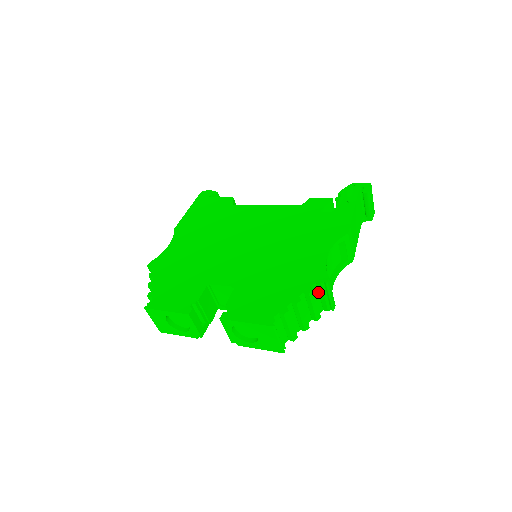
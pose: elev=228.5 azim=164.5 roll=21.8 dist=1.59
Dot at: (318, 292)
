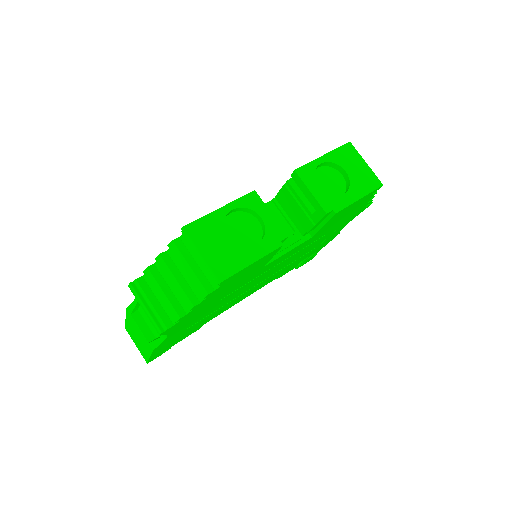
Dot at: occluded
